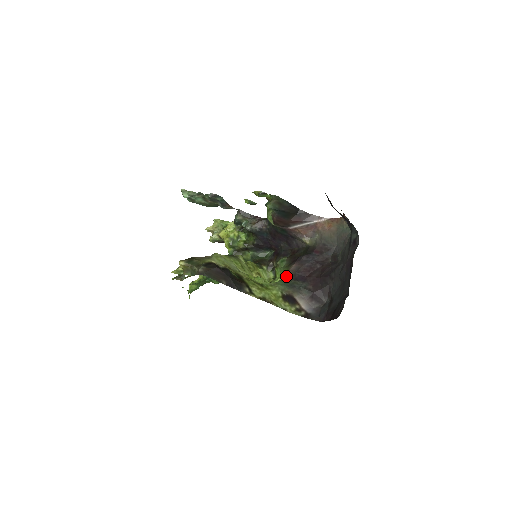
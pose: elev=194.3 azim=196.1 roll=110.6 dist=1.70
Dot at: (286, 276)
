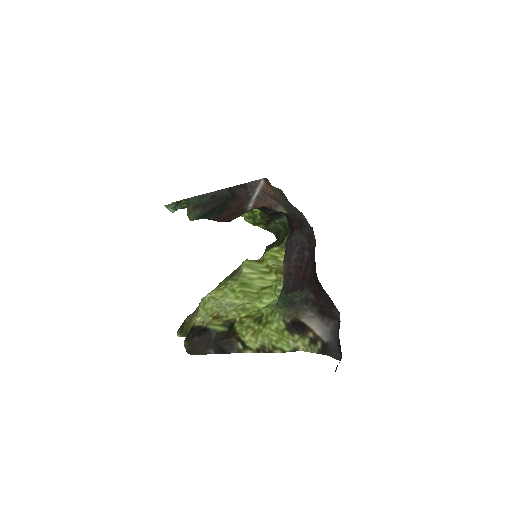
Dot at: (282, 287)
